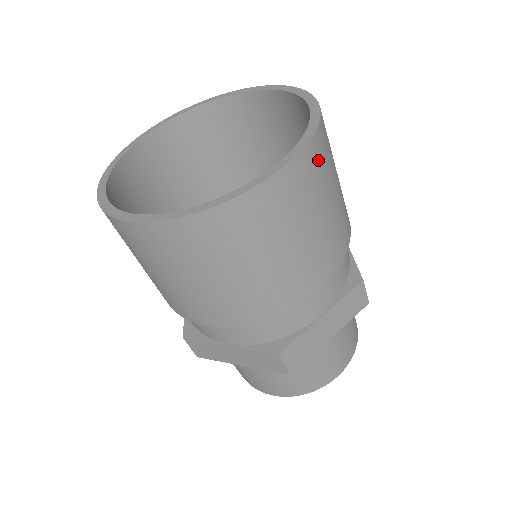
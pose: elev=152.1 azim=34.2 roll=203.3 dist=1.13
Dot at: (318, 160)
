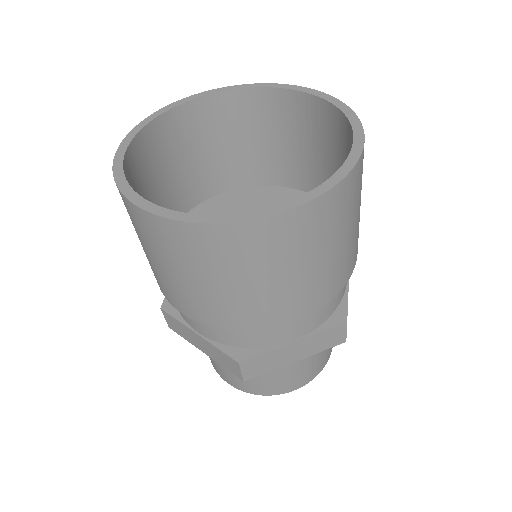
Dot at: occluded
